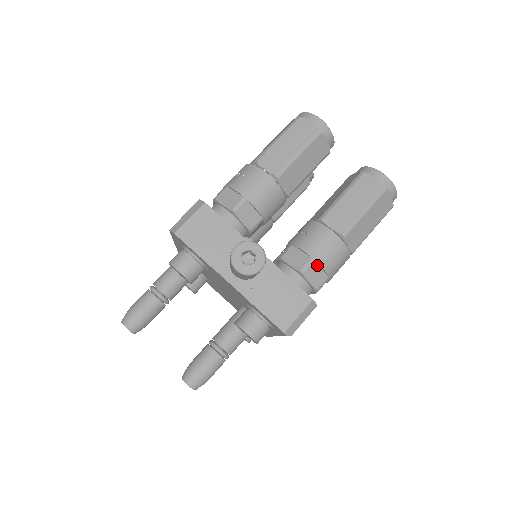
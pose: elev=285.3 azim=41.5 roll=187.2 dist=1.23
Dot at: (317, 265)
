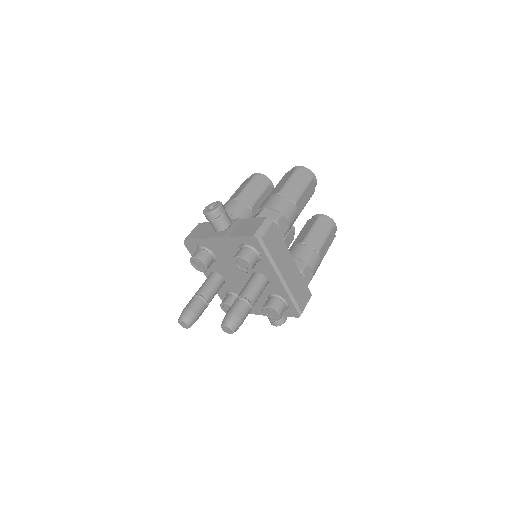
Dot at: (268, 209)
